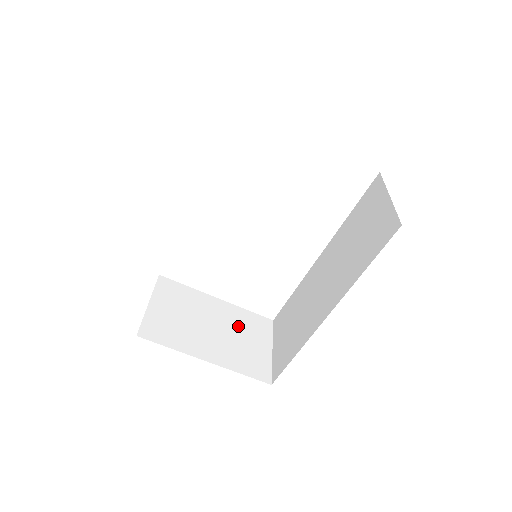
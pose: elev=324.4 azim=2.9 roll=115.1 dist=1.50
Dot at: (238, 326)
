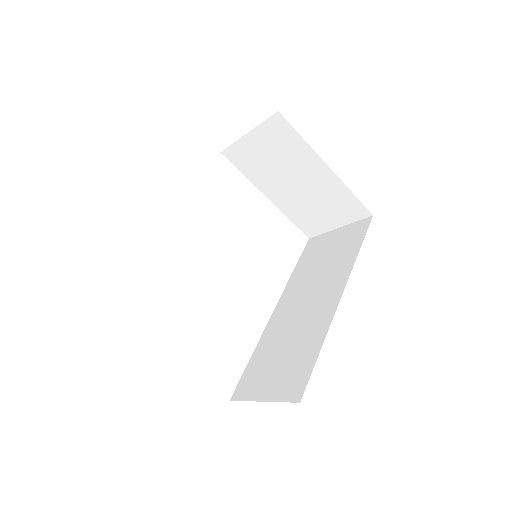
Dot at: occluded
